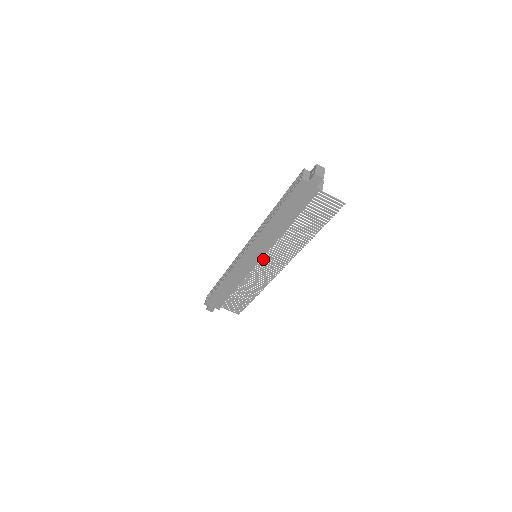
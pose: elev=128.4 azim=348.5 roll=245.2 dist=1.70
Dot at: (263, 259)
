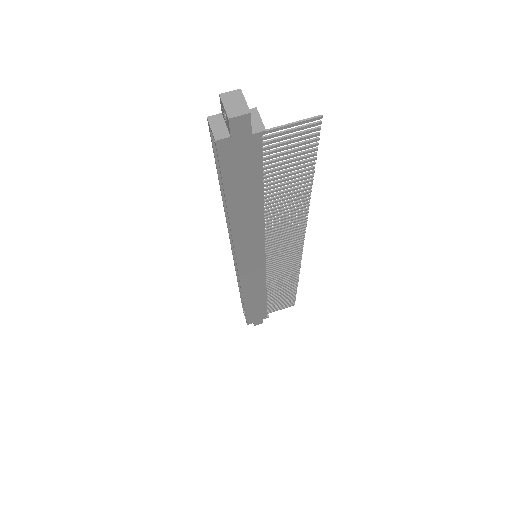
Dot at: (268, 253)
